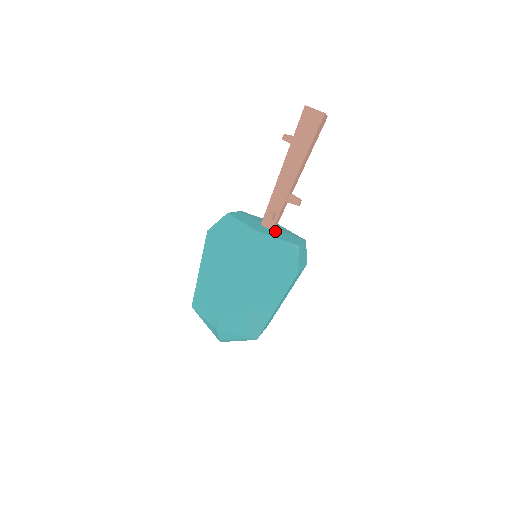
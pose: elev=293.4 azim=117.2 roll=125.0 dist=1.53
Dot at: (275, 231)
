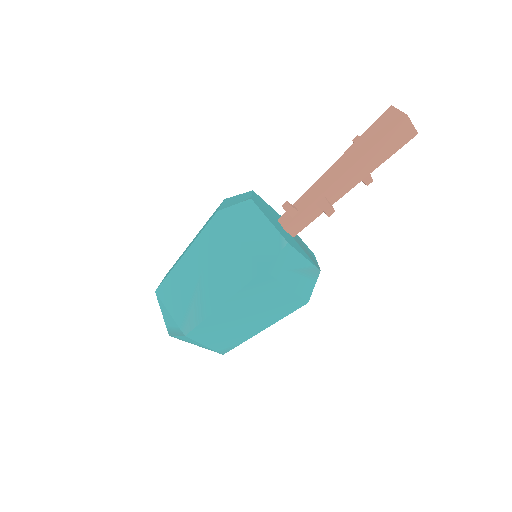
Dot at: (286, 231)
